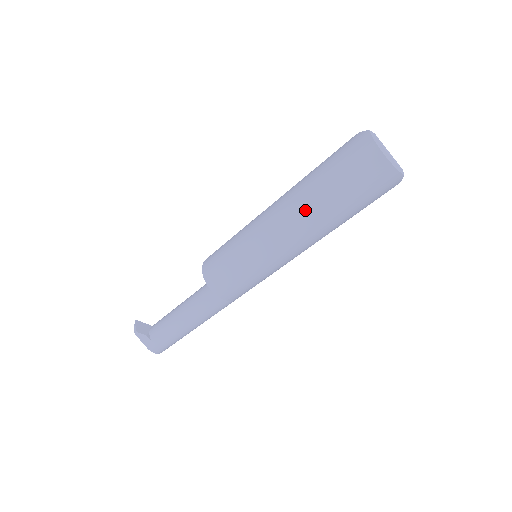
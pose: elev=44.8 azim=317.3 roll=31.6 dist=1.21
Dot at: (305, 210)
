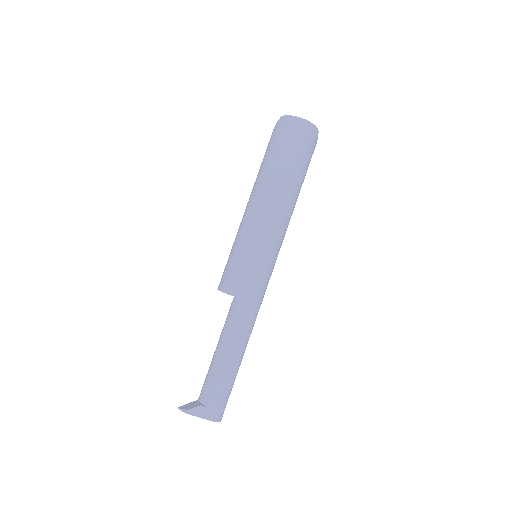
Dot at: (275, 184)
